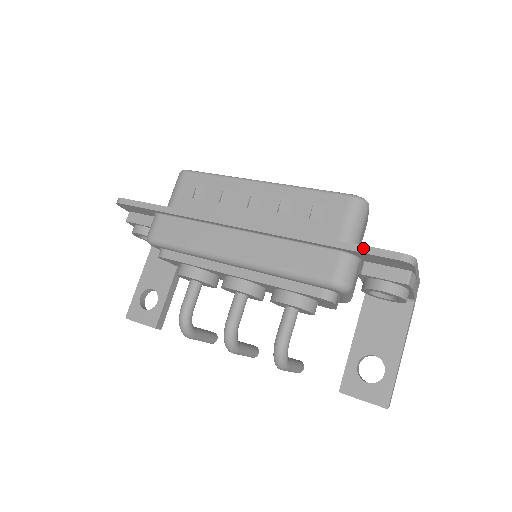
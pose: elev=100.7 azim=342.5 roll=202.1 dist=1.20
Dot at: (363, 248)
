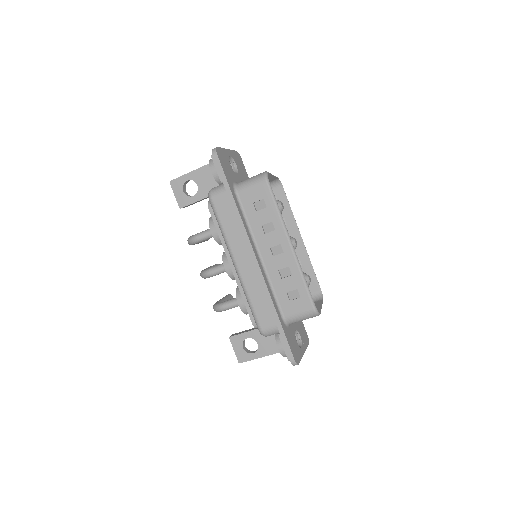
Dot at: (285, 339)
